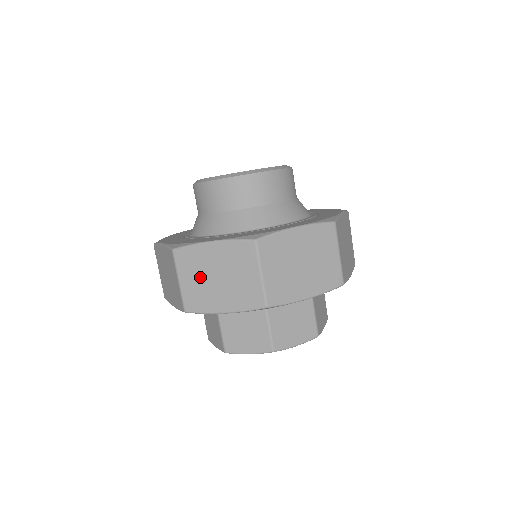
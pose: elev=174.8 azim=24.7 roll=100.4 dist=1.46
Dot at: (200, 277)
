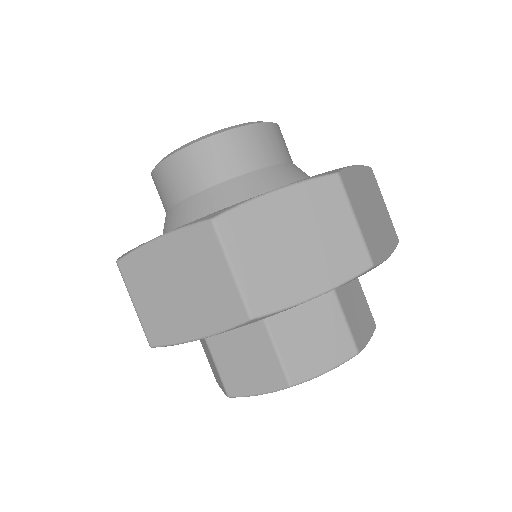
Dot at: (156, 292)
